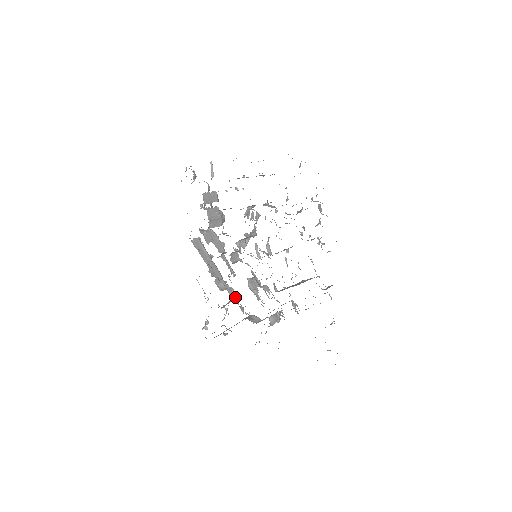
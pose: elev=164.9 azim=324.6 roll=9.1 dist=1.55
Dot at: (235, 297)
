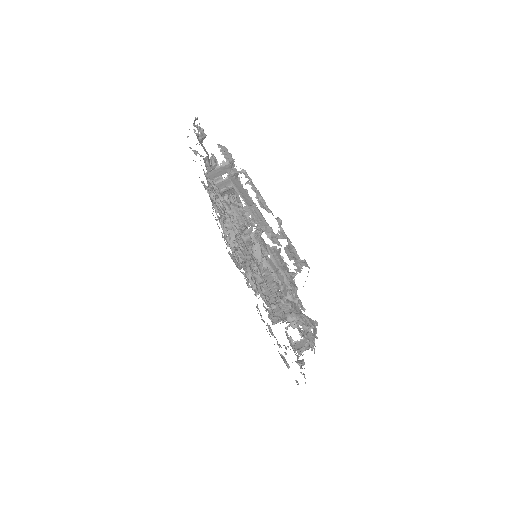
Dot at: occluded
